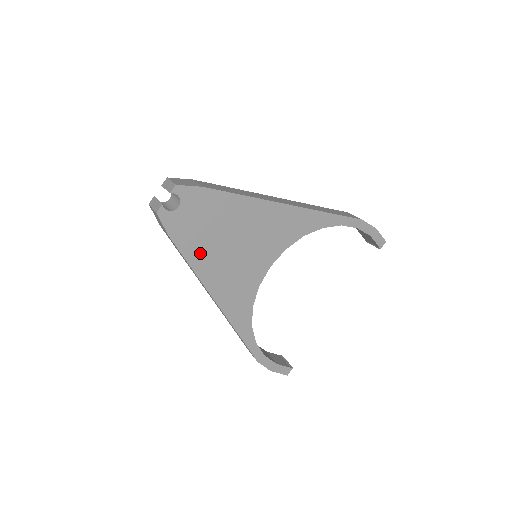
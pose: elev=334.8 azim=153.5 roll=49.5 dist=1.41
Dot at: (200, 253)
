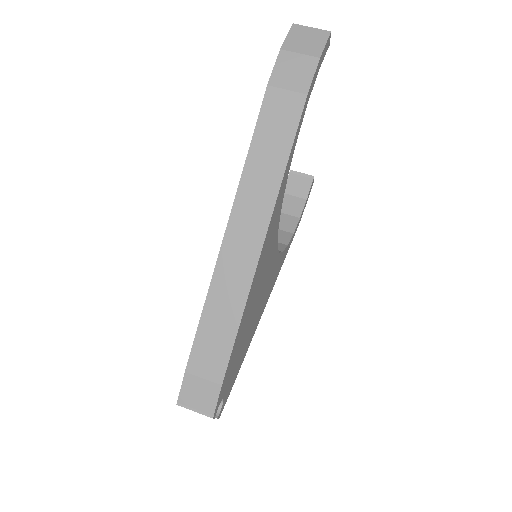
Dot at: (247, 344)
